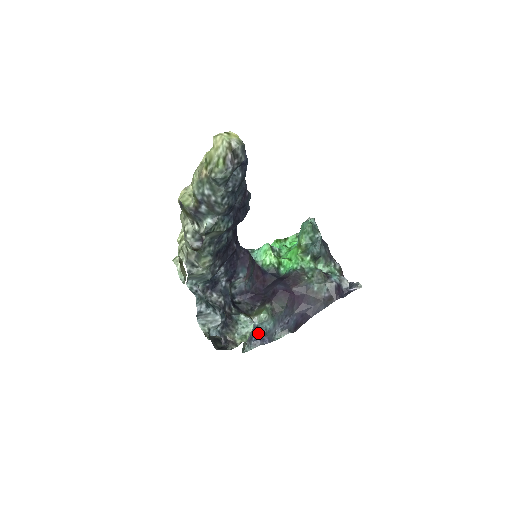
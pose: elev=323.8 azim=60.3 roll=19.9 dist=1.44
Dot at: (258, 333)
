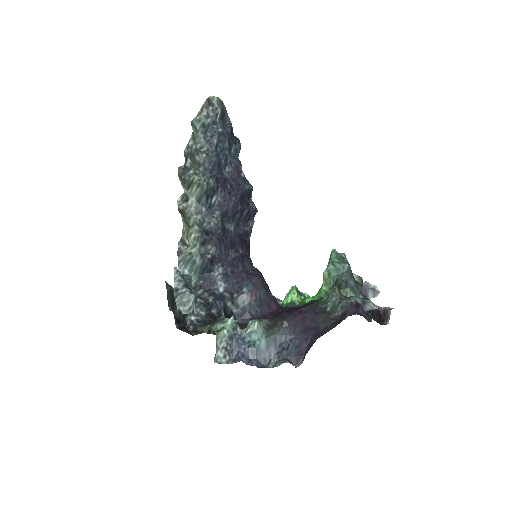
Dot at: (243, 347)
